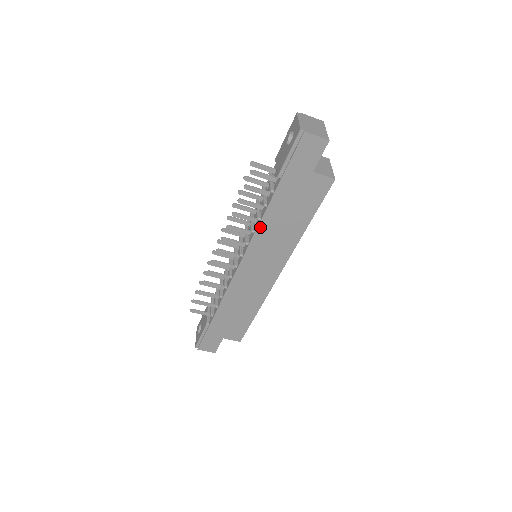
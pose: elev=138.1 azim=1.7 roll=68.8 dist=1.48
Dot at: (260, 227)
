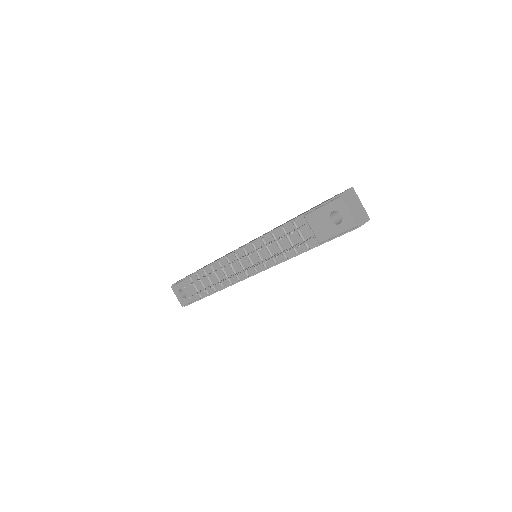
Dot at: occluded
